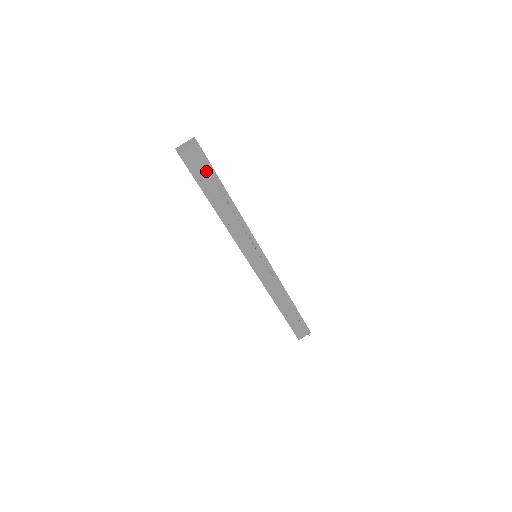
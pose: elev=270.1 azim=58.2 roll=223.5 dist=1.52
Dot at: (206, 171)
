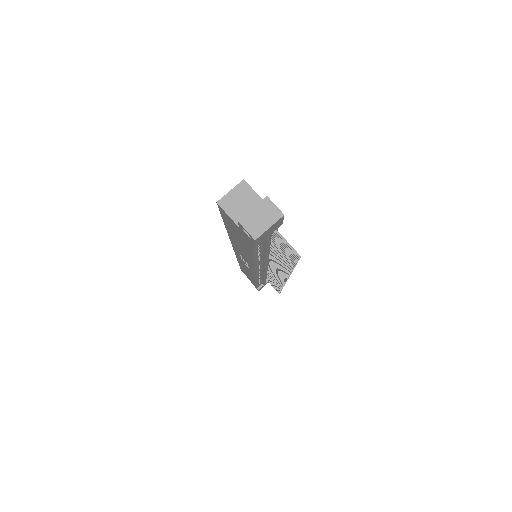
Dot at: occluded
